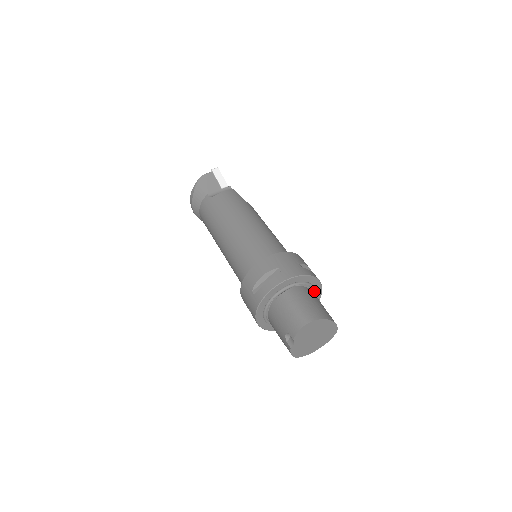
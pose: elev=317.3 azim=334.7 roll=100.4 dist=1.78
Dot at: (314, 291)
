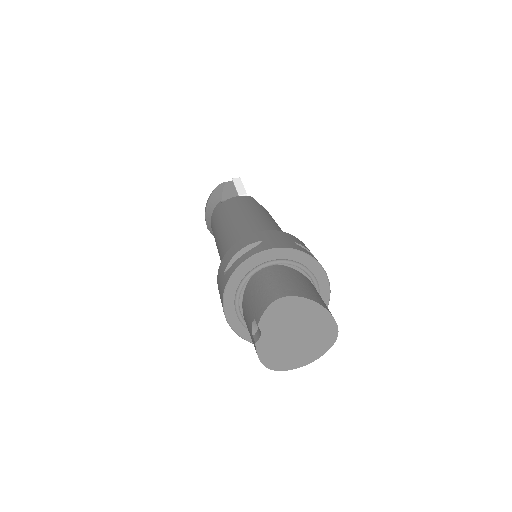
Dot at: (316, 286)
